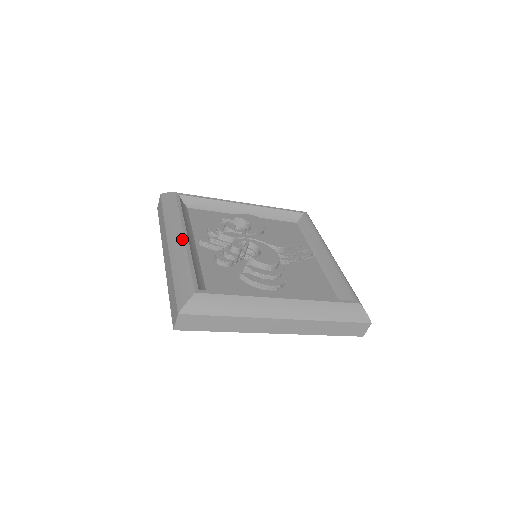
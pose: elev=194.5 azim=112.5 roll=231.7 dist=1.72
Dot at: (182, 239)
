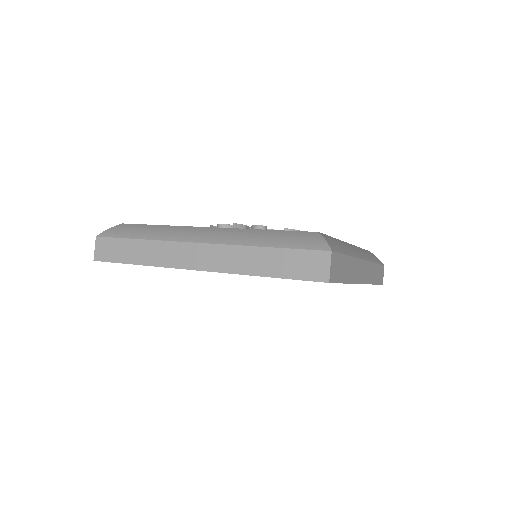
Dot at: (214, 228)
